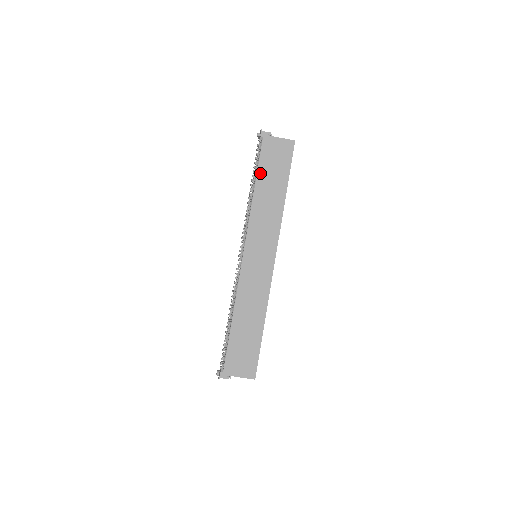
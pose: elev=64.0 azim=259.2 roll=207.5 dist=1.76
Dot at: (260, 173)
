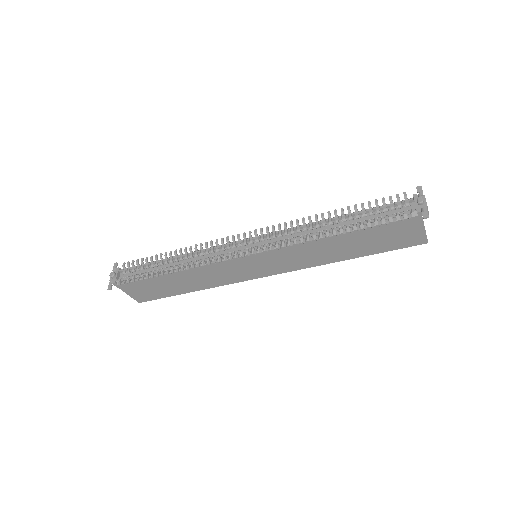
Dot at: (362, 232)
